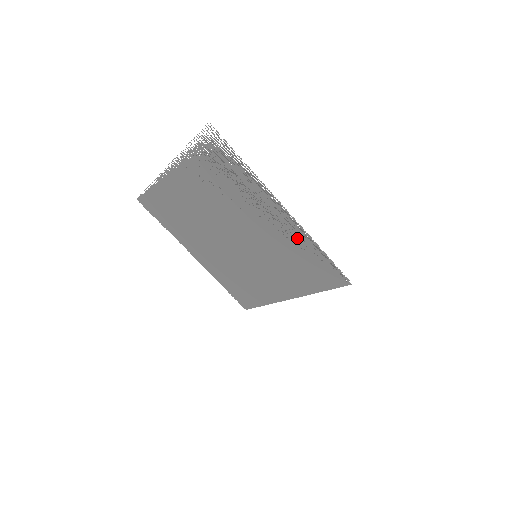
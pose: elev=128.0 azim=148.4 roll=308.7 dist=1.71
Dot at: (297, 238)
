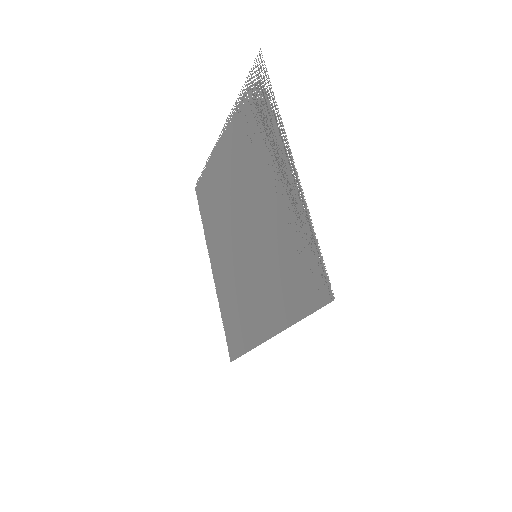
Dot at: (295, 212)
